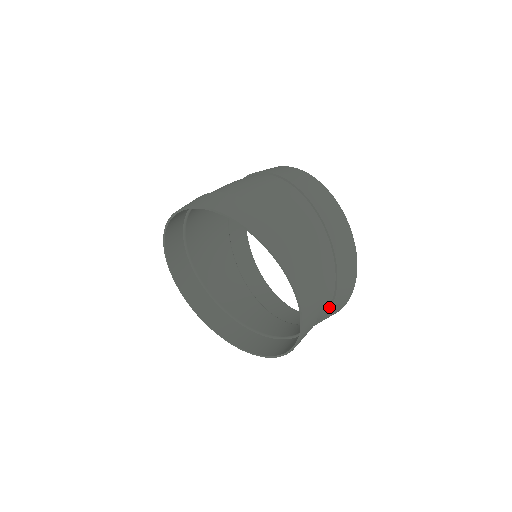
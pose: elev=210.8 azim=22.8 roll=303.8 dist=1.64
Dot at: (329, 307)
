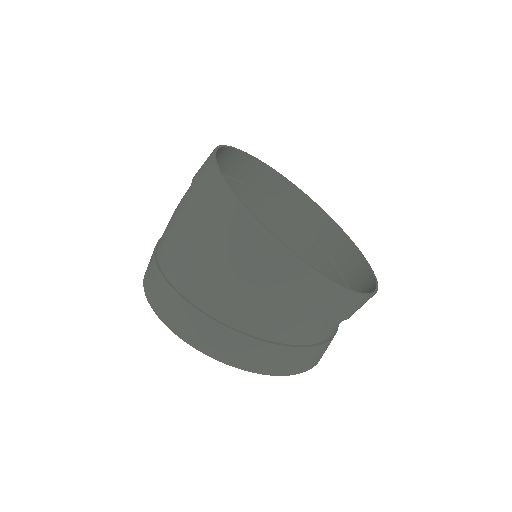
Dot at: occluded
